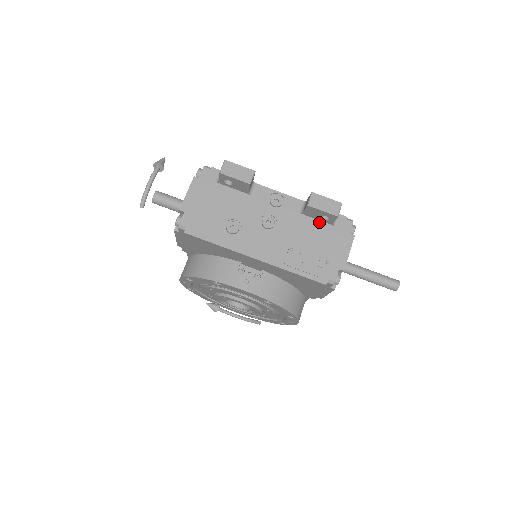
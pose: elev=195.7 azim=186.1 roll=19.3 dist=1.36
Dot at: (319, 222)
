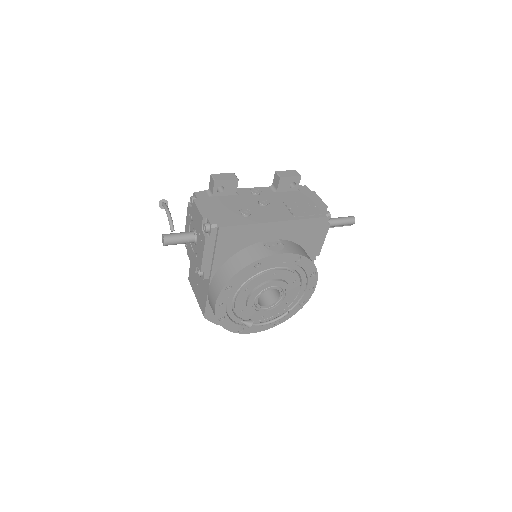
Dot at: (289, 192)
